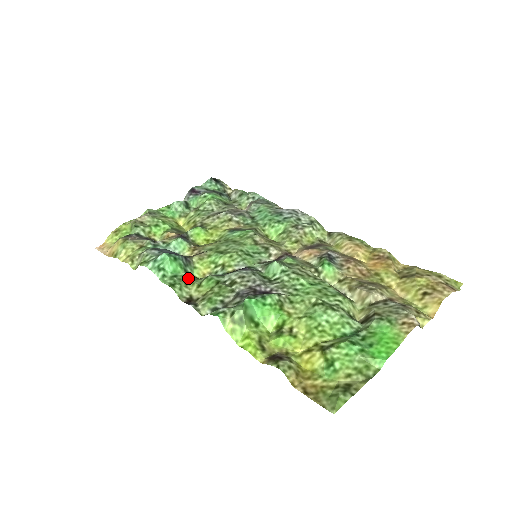
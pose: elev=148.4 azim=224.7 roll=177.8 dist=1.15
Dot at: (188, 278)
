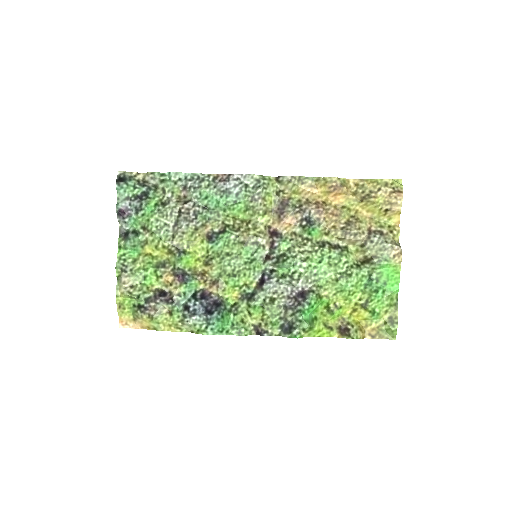
Dot at: (238, 316)
